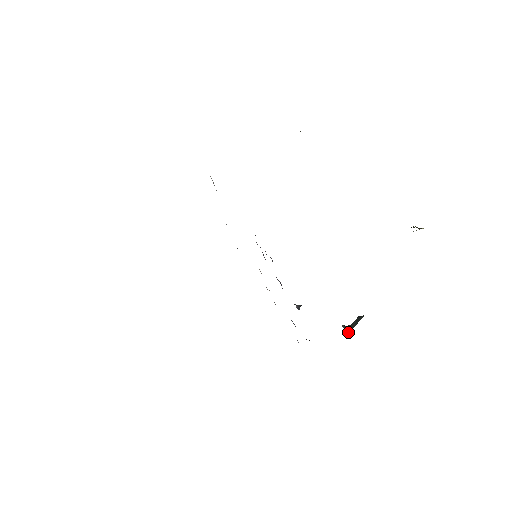
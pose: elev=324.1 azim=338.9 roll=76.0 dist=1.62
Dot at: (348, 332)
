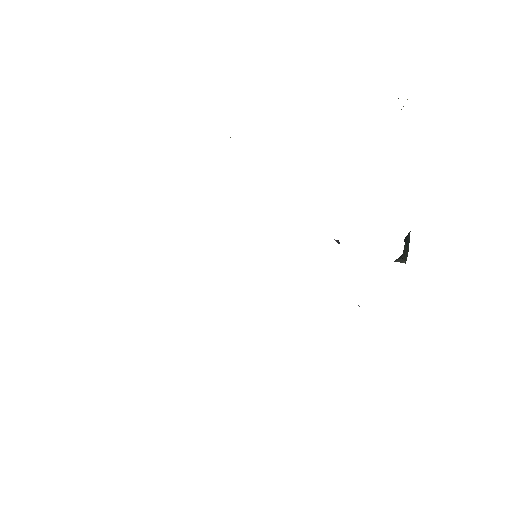
Dot at: (406, 260)
